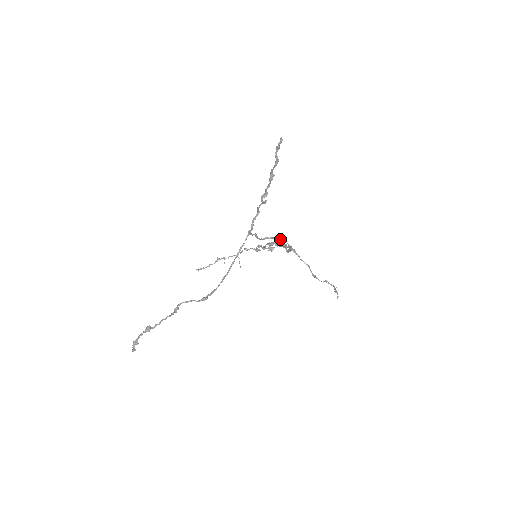
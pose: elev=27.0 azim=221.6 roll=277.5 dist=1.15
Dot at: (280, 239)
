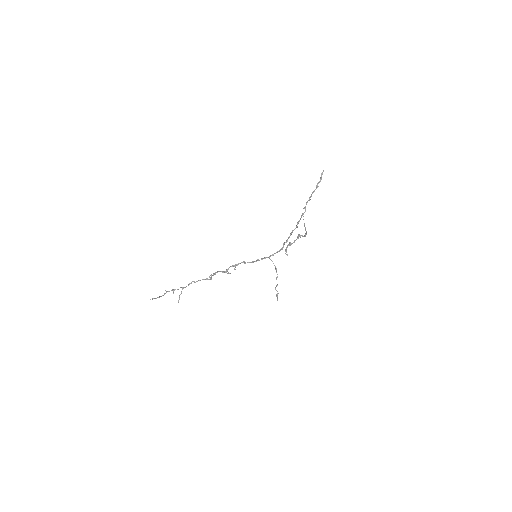
Dot at: occluded
